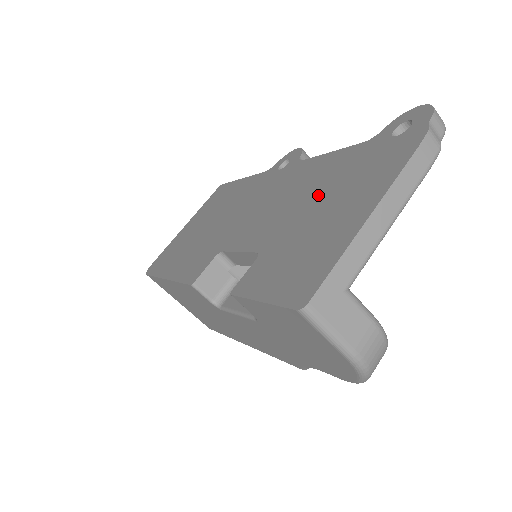
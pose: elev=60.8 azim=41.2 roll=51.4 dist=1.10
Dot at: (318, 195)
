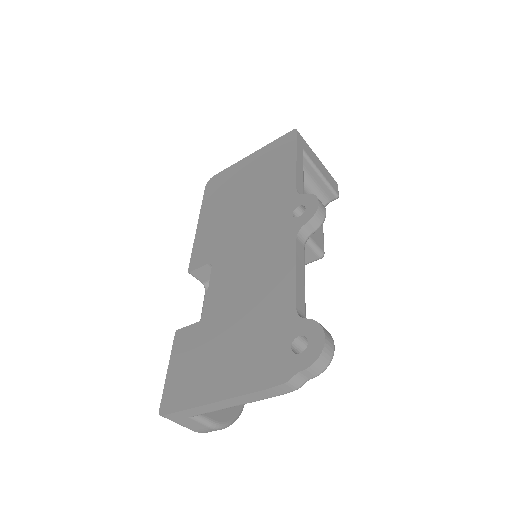
Dot at: (245, 320)
